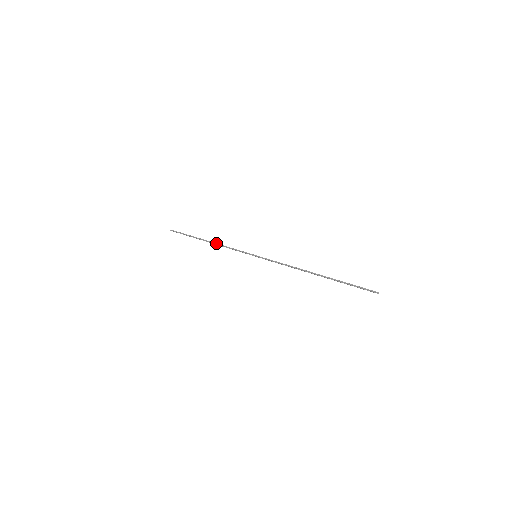
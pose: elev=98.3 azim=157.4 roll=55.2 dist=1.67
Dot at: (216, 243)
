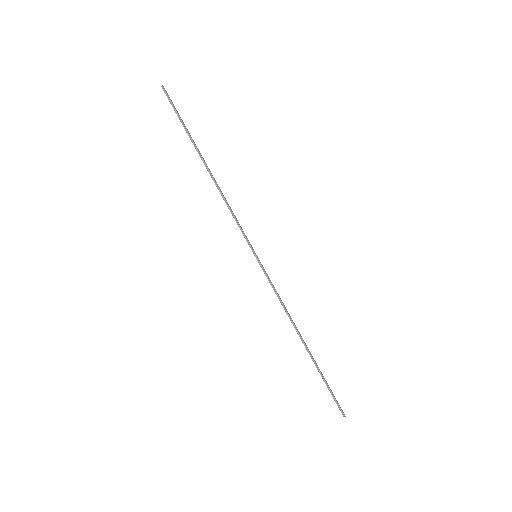
Dot at: (217, 185)
